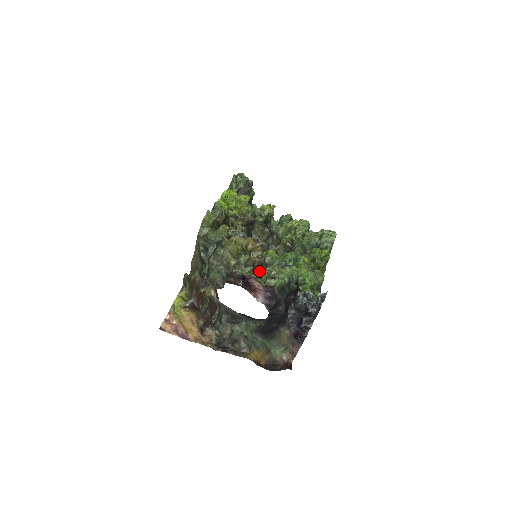
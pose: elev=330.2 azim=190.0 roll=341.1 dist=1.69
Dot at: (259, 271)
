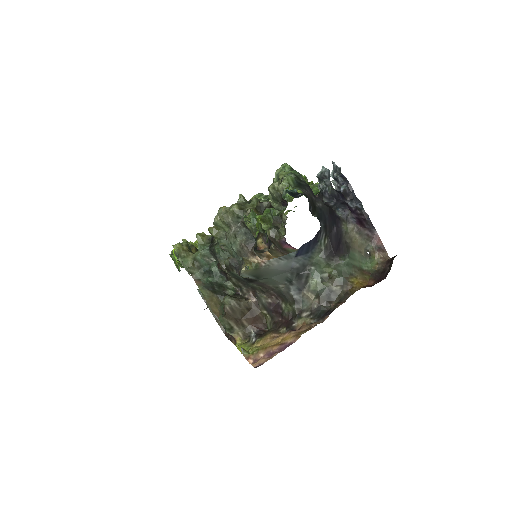
Dot at: (265, 205)
